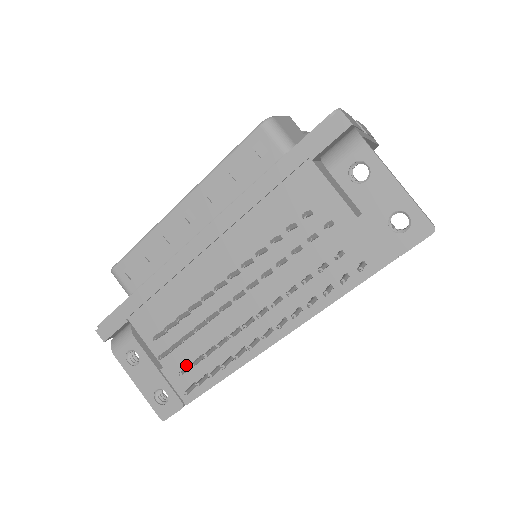
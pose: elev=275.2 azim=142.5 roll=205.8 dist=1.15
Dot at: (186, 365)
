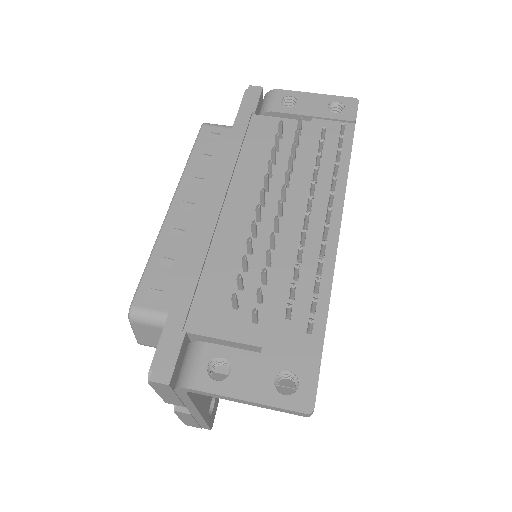
Dot at: (284, 320)
